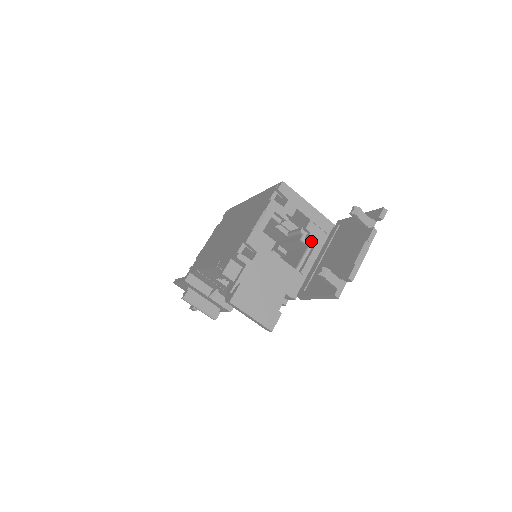
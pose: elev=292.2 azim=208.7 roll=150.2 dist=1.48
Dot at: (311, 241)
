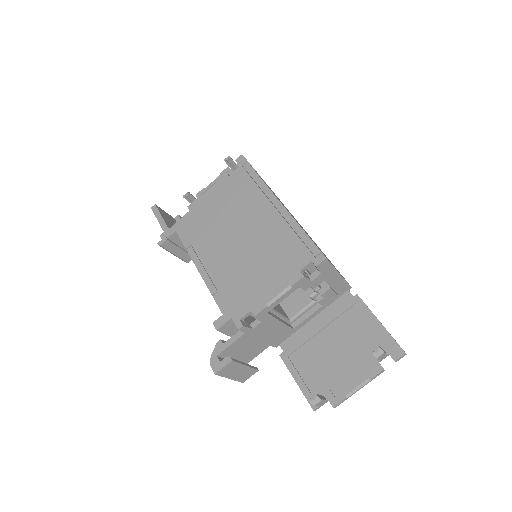
Dot at: (320, 303)
